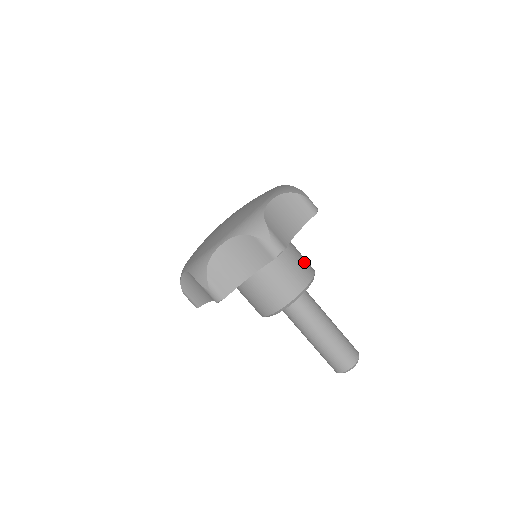
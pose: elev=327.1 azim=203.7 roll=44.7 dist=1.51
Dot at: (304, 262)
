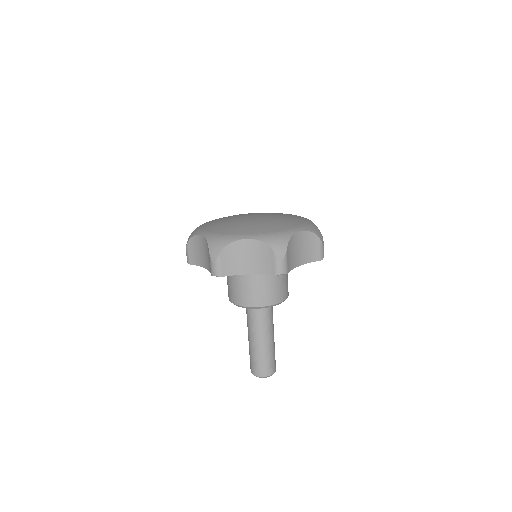
Dot at: (268, 292)
